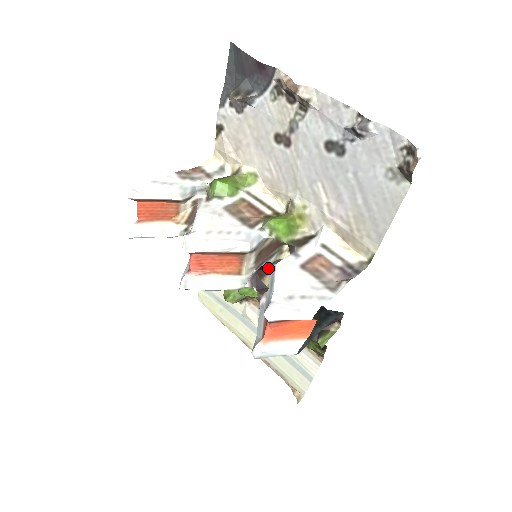
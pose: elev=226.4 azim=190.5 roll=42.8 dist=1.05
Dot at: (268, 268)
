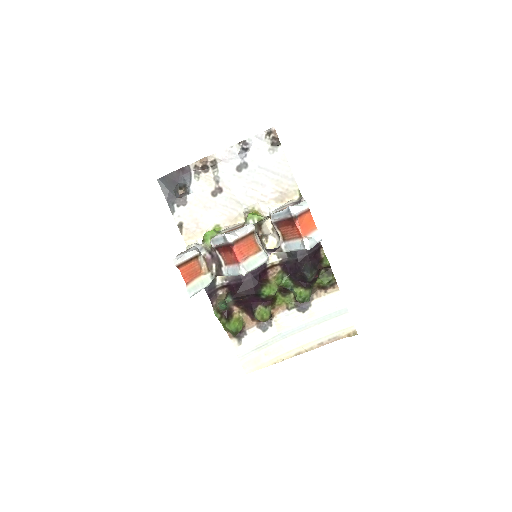
Dot at: (266, 271)
